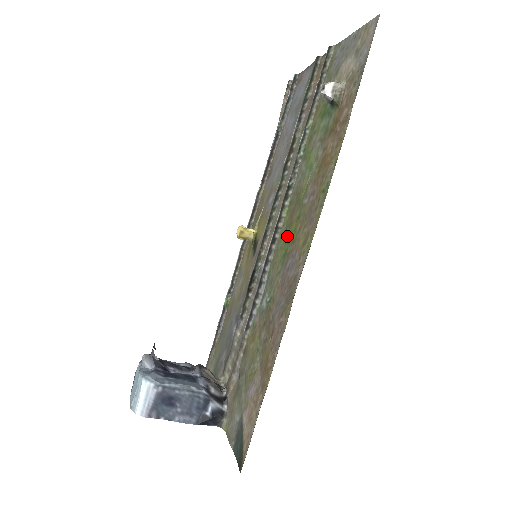
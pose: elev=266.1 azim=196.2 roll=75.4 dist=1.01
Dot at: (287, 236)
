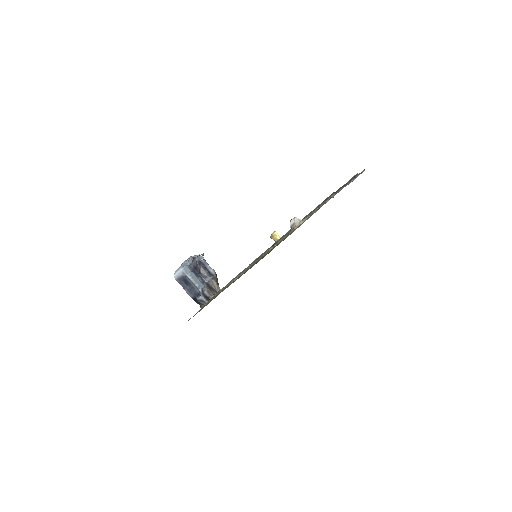
Dot at: occluded
